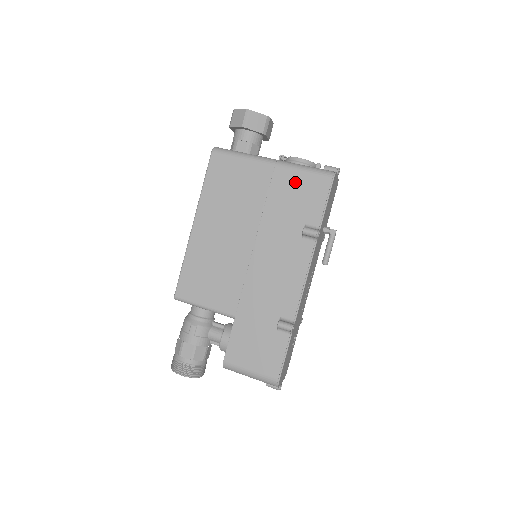
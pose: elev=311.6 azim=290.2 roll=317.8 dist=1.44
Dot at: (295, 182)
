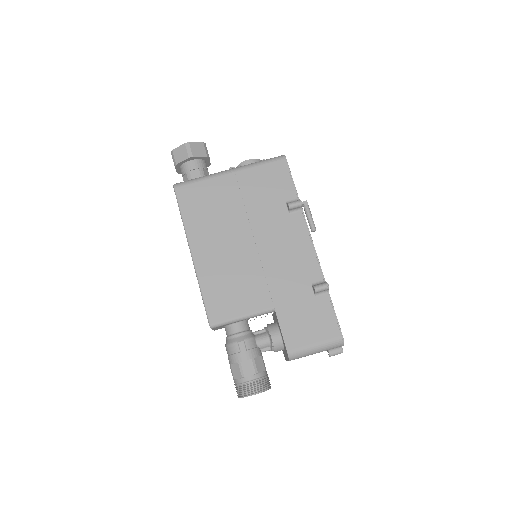
Dot at: (258, 176)
